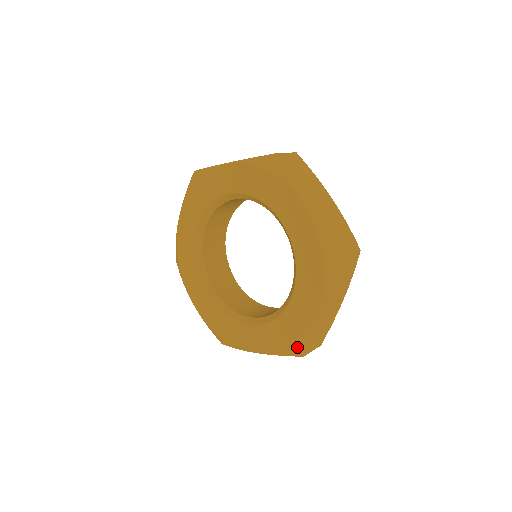
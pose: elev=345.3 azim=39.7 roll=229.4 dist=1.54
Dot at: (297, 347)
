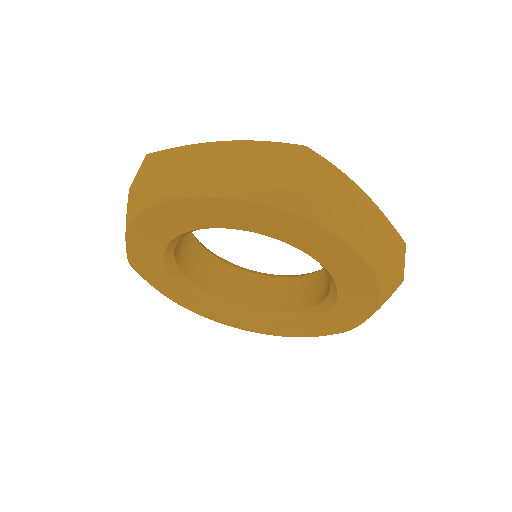
Dot at: (231, 326)
